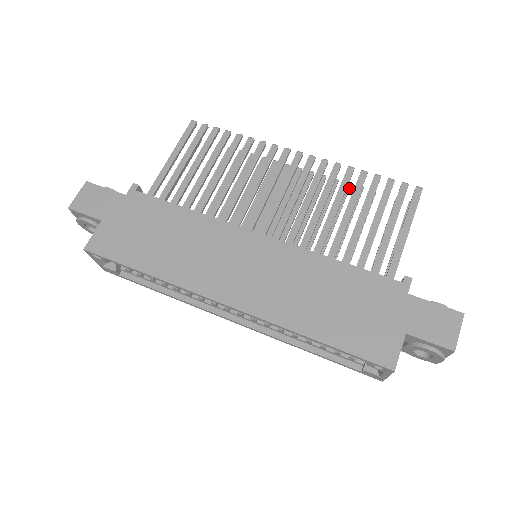
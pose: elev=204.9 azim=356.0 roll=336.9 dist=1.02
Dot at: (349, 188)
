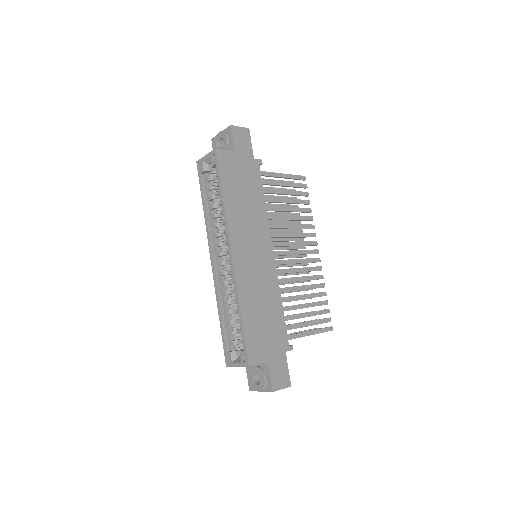
Dot at: occluded
